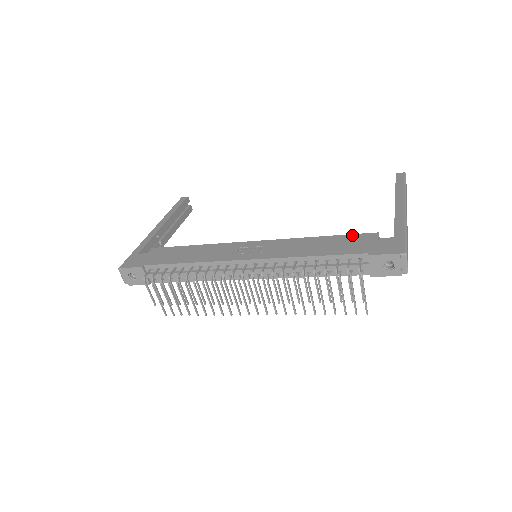
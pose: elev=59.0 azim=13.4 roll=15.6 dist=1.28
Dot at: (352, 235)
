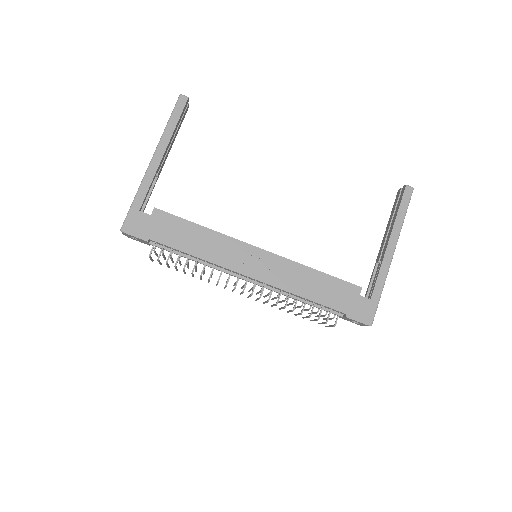
Dot at: (342, 282)
